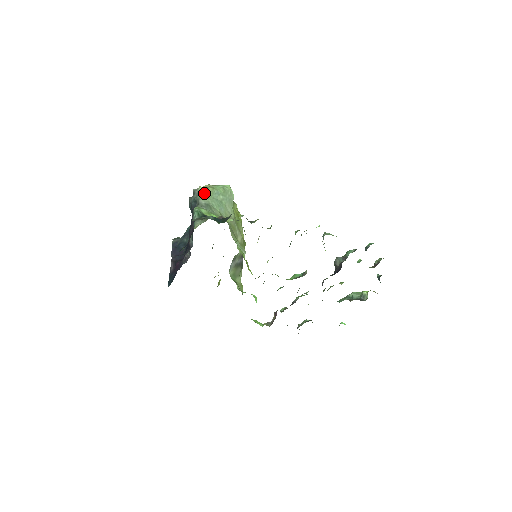
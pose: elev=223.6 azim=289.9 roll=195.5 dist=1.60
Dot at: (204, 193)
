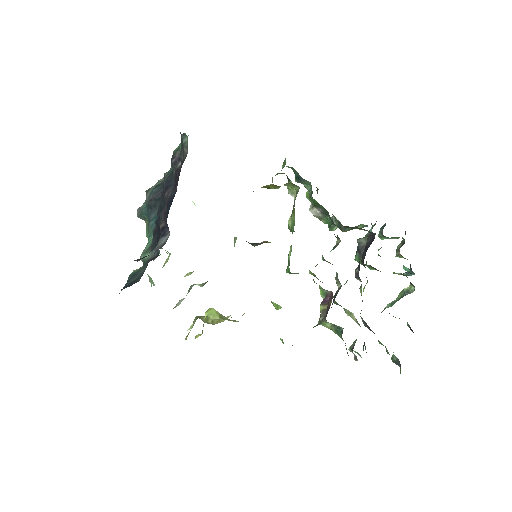
Dot at: occluded
